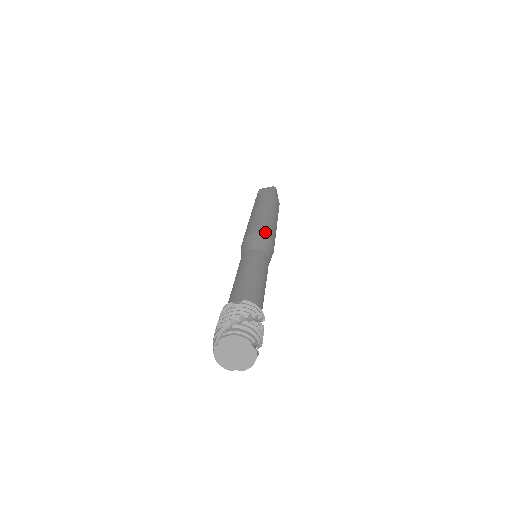
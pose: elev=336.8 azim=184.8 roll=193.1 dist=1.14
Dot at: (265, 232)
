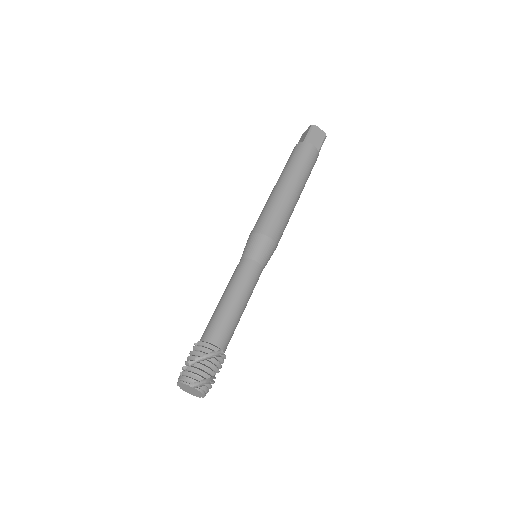
Dot at: (259, 228)
